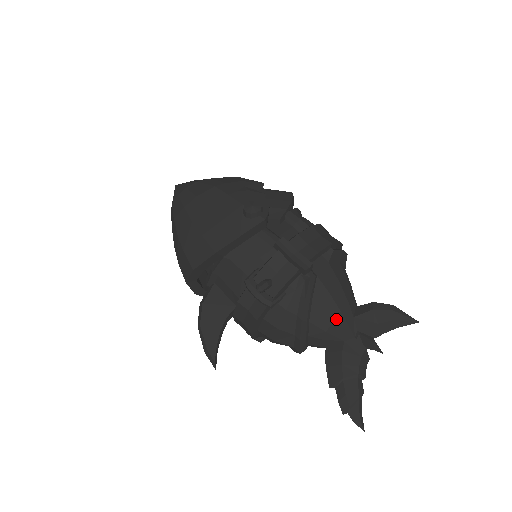
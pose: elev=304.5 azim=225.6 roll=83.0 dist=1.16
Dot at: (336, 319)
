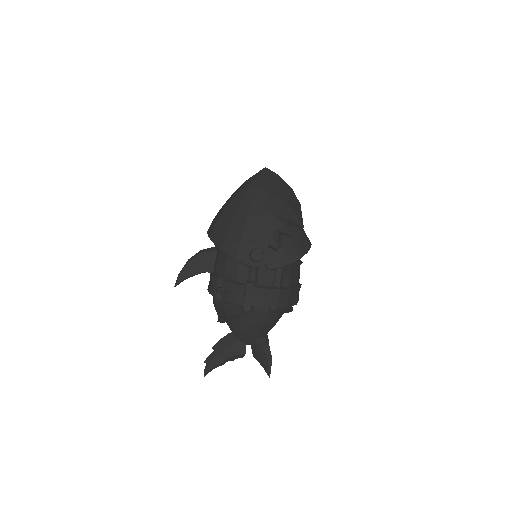
Dot at: (243, 333)
